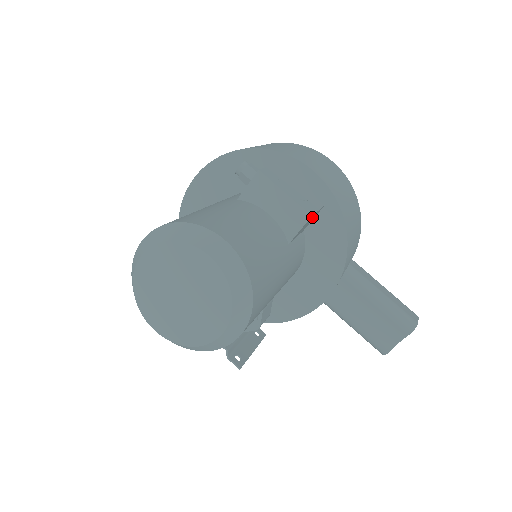
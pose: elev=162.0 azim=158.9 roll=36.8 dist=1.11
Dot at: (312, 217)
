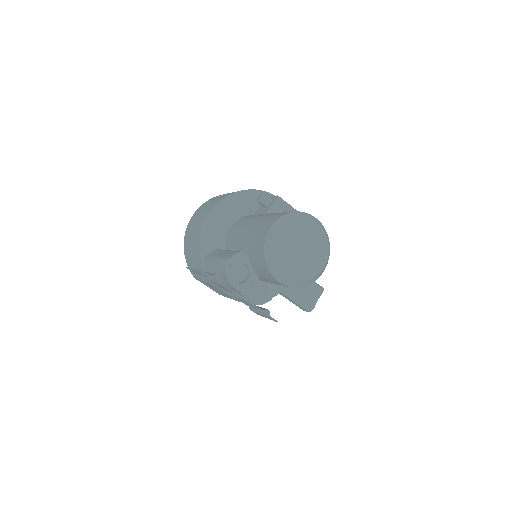
Dot at: occluded
